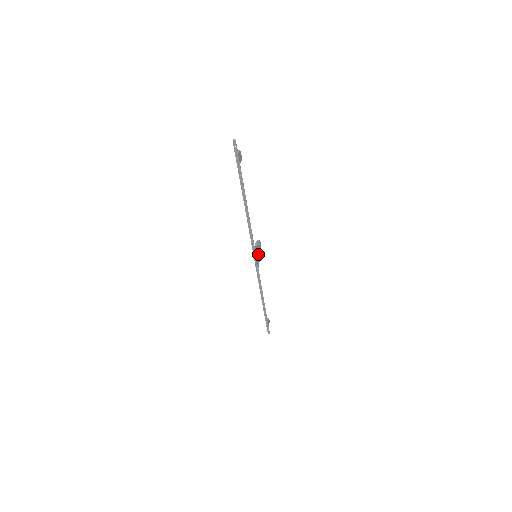
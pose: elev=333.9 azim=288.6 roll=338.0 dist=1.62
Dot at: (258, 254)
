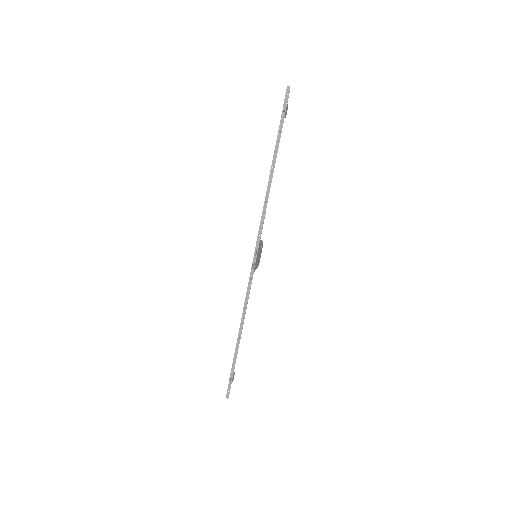
Dot at: (258, 257)
